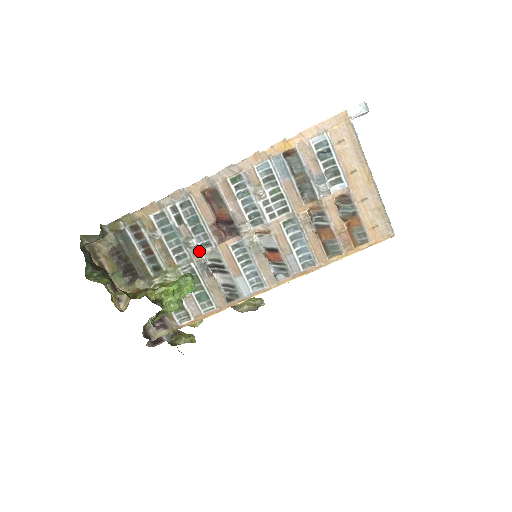
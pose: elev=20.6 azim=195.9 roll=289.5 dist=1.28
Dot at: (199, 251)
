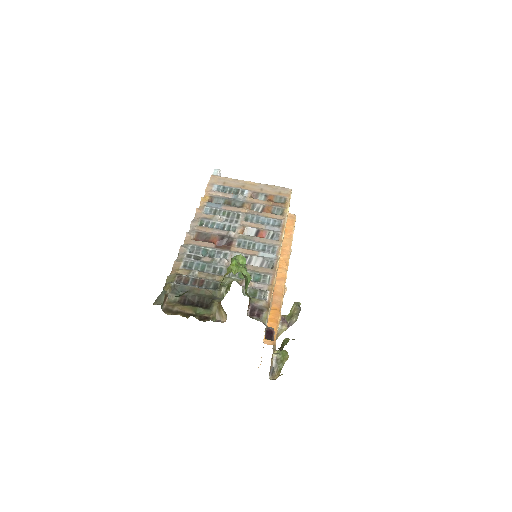
Dot at: (225, 259)
